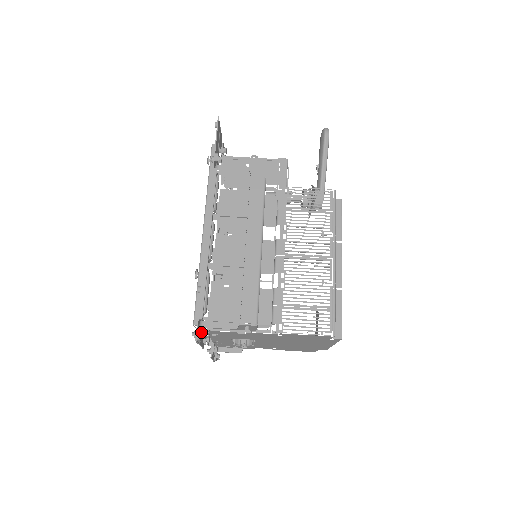
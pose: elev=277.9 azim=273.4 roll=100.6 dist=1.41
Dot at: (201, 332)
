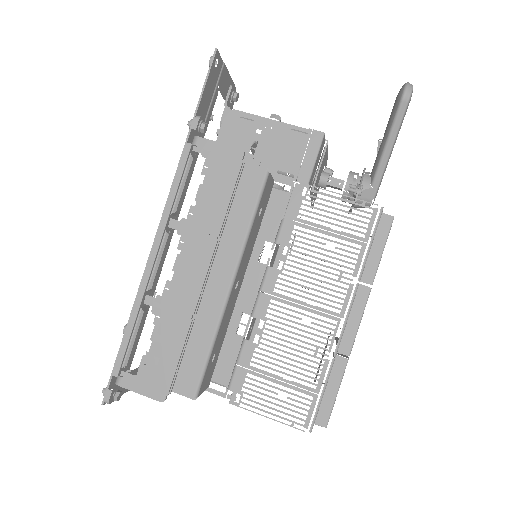
Dot at: occluded
